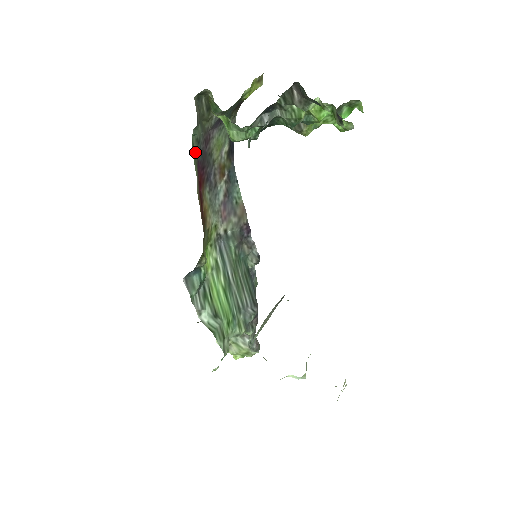
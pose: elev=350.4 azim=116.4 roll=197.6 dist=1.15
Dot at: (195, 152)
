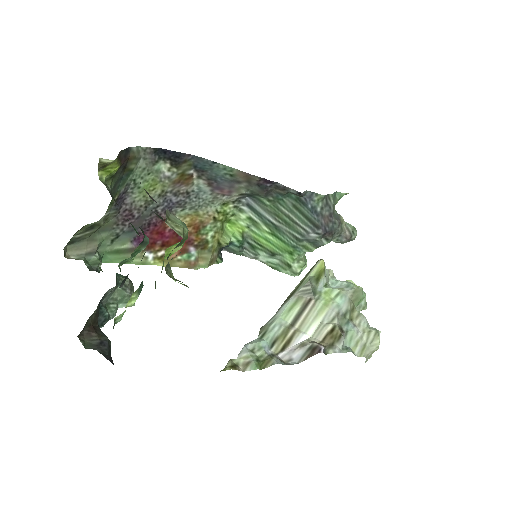
Dot at: (121, 247)
